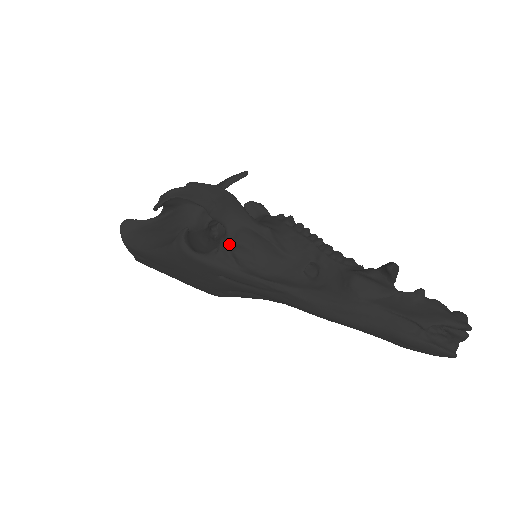
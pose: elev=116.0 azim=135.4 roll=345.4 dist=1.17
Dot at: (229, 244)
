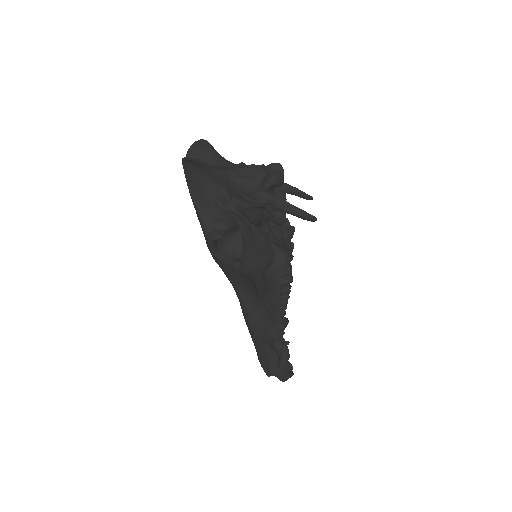
Dot at: (236, 270)
